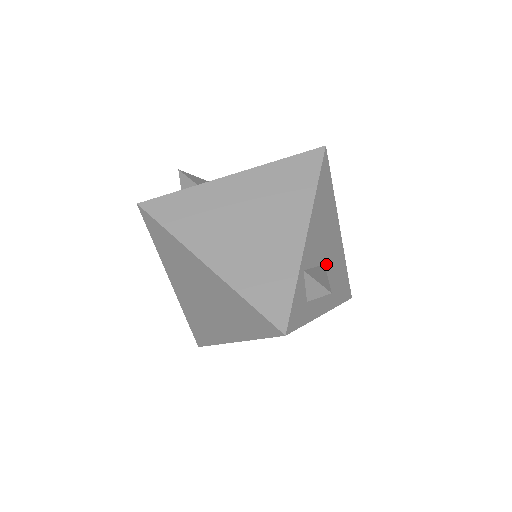
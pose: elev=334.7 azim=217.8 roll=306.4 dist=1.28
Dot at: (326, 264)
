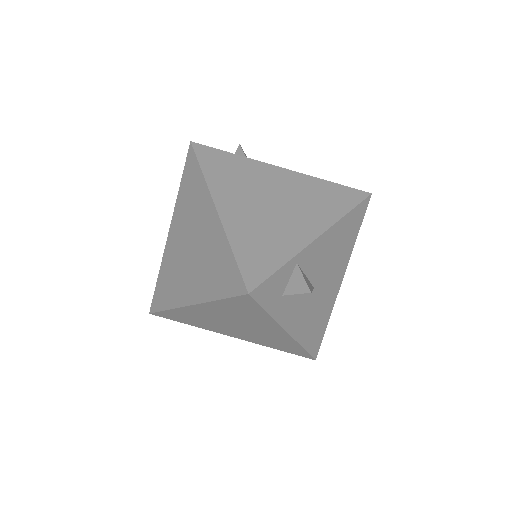
Dot at: (315, 290)
